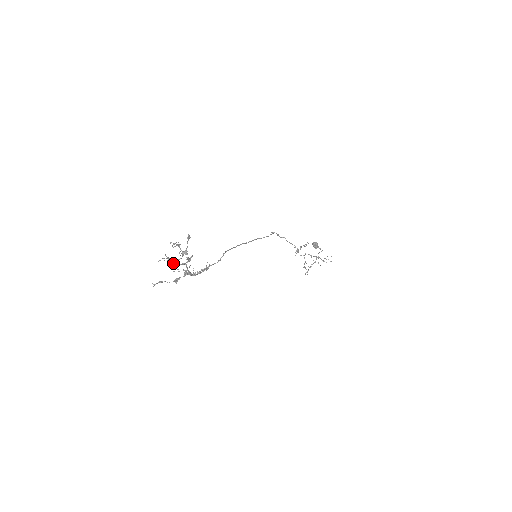
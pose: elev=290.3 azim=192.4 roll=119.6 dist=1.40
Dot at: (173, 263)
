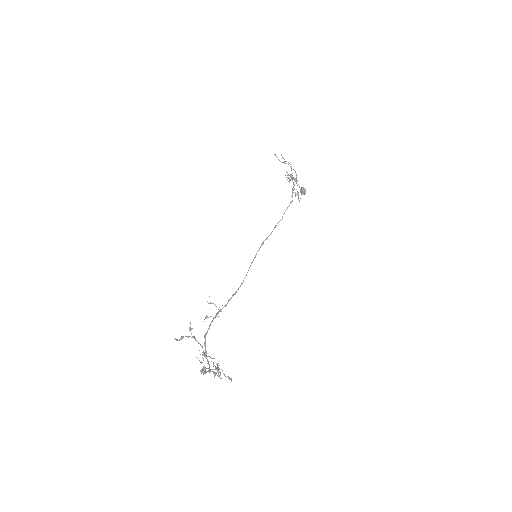
Dot at: (204, 372)
